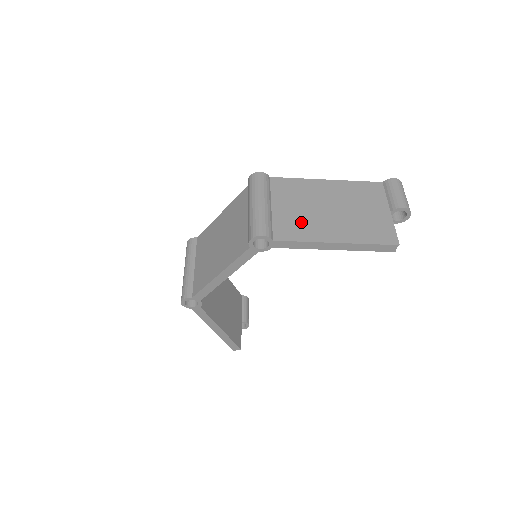
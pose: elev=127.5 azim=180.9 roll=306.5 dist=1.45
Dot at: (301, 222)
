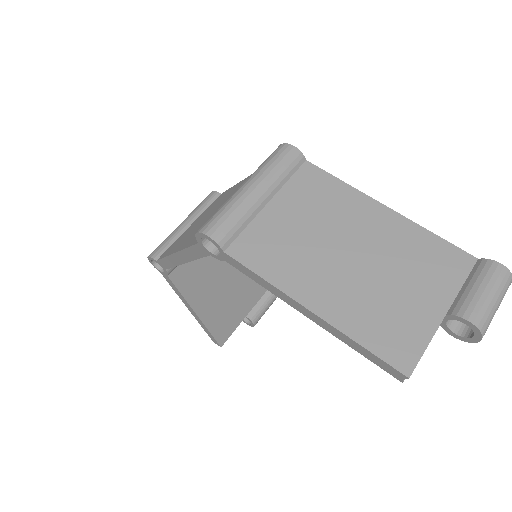
Dot at: (287, 248)
